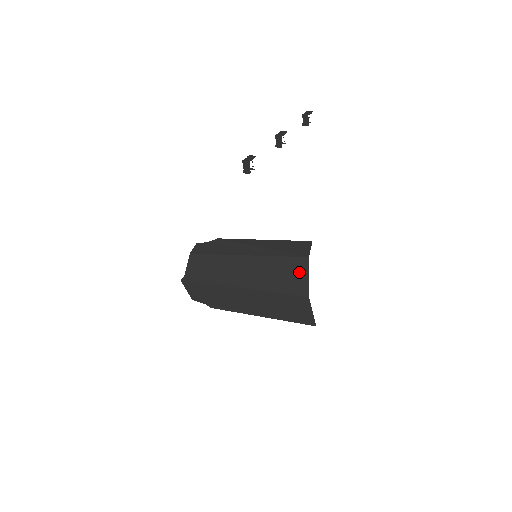
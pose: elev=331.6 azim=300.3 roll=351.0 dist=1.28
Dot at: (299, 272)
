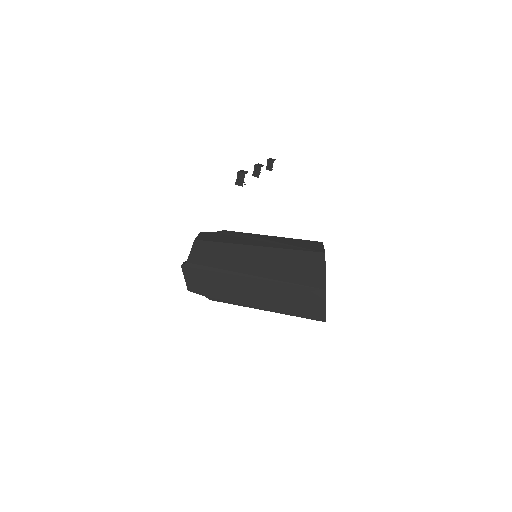
Dot at: (316, 265)
